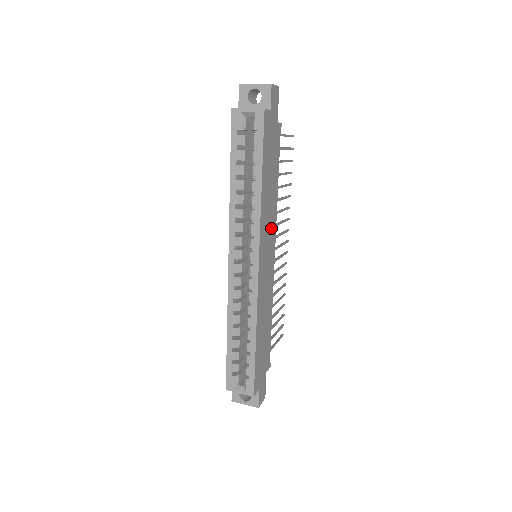
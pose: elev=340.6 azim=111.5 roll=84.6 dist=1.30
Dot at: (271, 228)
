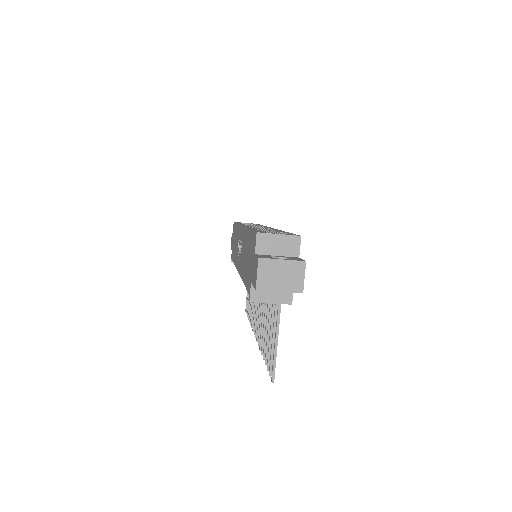
Dot at: occluded
